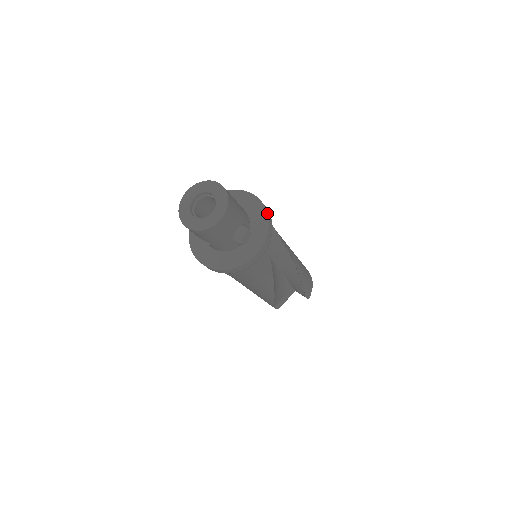
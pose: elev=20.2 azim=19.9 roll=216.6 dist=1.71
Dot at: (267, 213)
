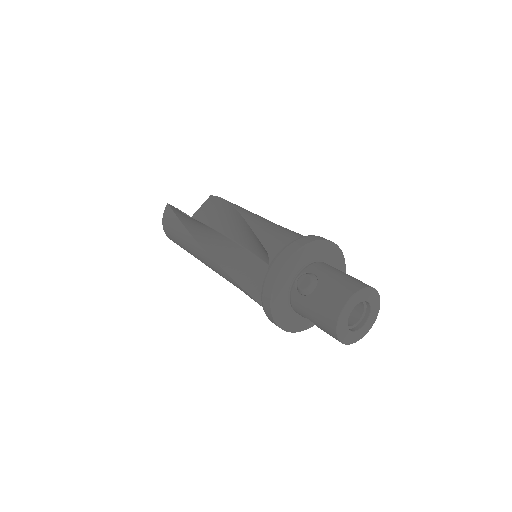
Dot at: occluded
